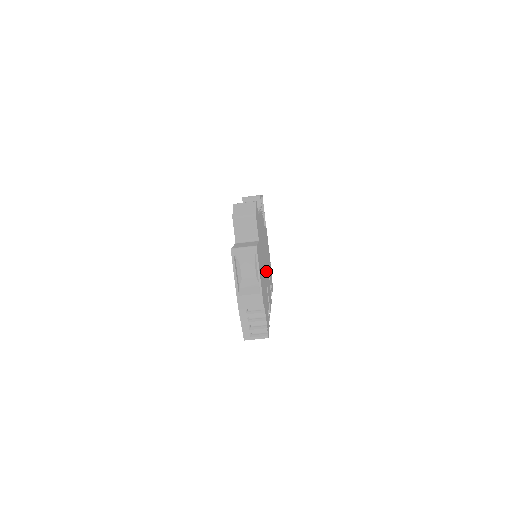
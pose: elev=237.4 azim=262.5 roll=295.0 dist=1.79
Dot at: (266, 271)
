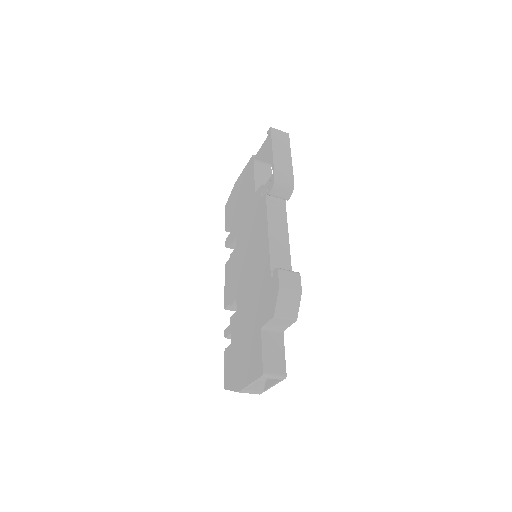
Dot at: occluded
